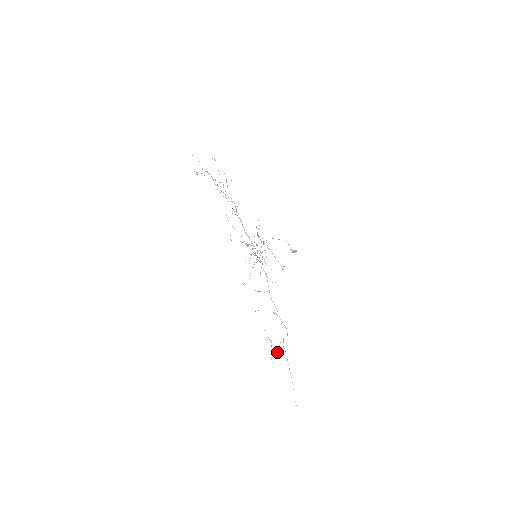
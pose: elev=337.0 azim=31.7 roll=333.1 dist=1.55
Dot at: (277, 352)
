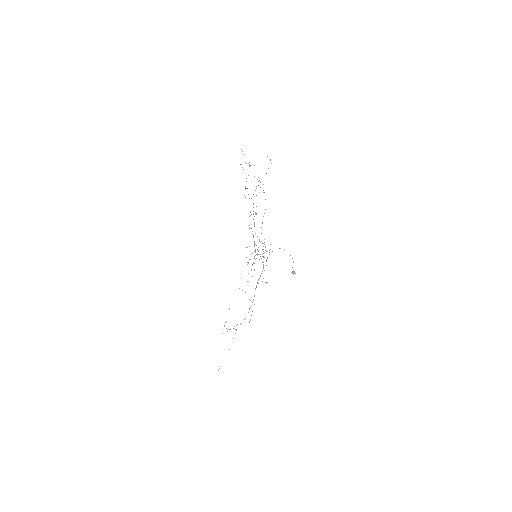
Dot at: (230, 329)
